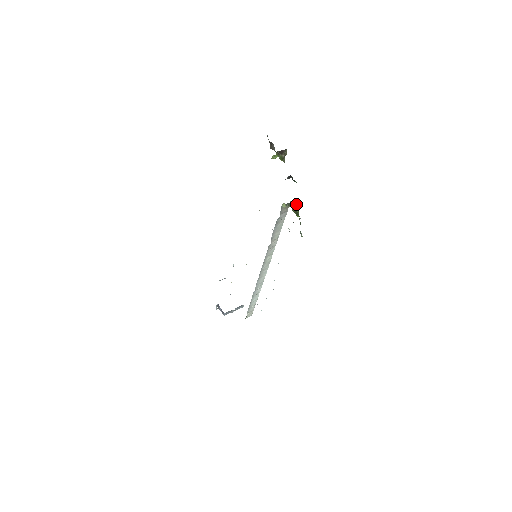
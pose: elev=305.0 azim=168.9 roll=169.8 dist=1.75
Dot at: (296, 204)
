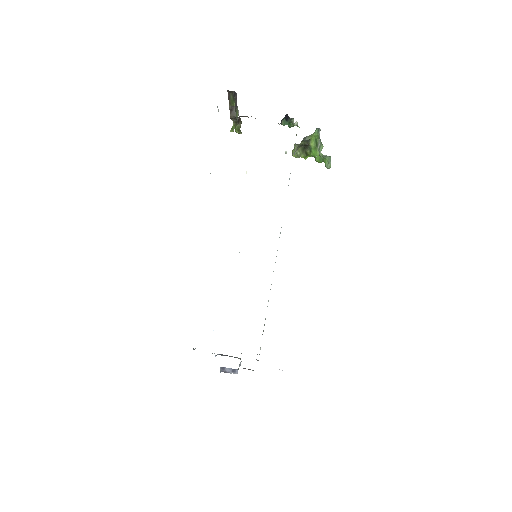
Dot at: (315, 132)
